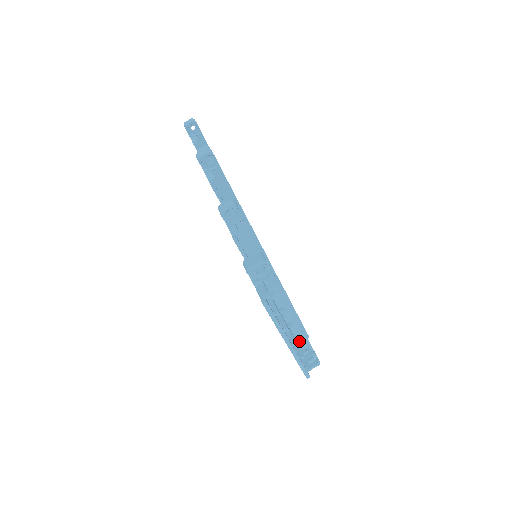
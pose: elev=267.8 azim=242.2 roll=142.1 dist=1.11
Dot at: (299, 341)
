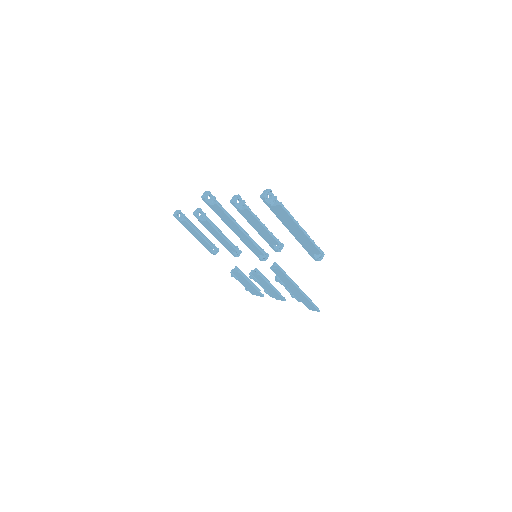
Dot at: occluded
